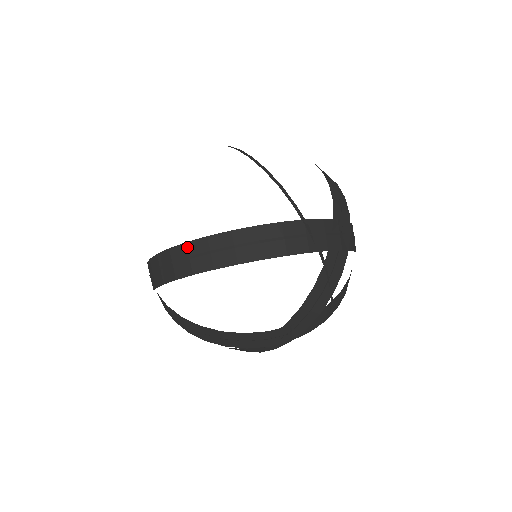
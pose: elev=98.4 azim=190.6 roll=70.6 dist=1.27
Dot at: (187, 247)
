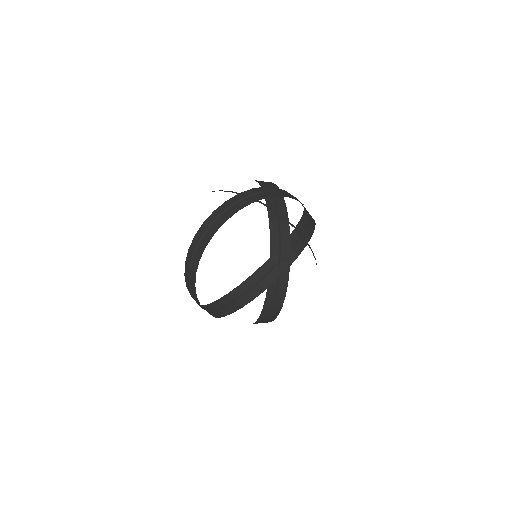
Dot at: (190, 251)
